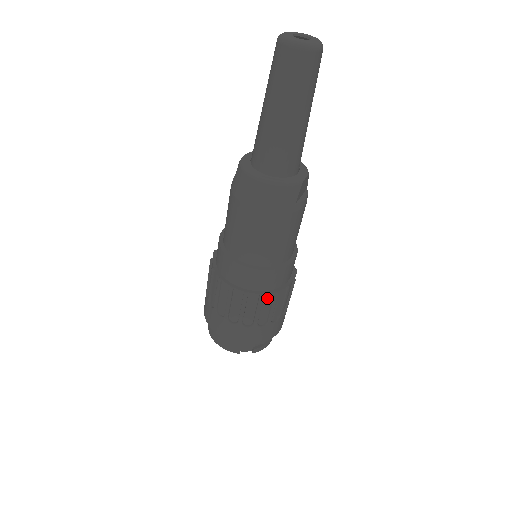
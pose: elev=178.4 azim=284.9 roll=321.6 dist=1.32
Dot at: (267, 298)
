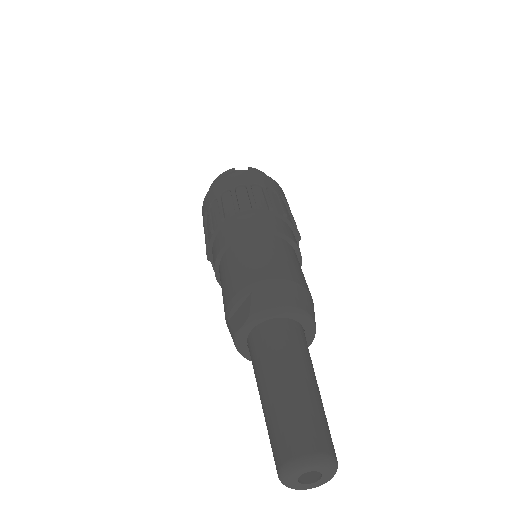
Dot at: occluded
